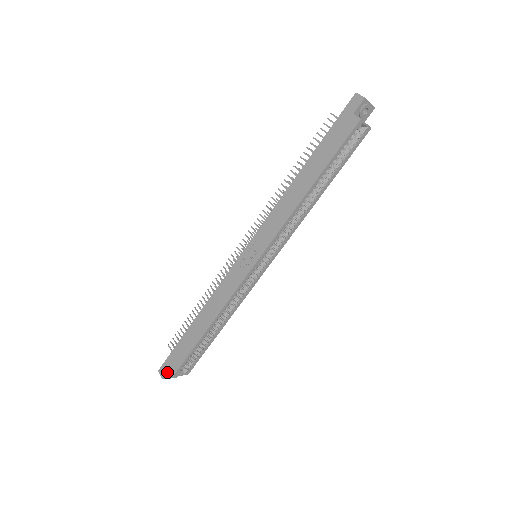
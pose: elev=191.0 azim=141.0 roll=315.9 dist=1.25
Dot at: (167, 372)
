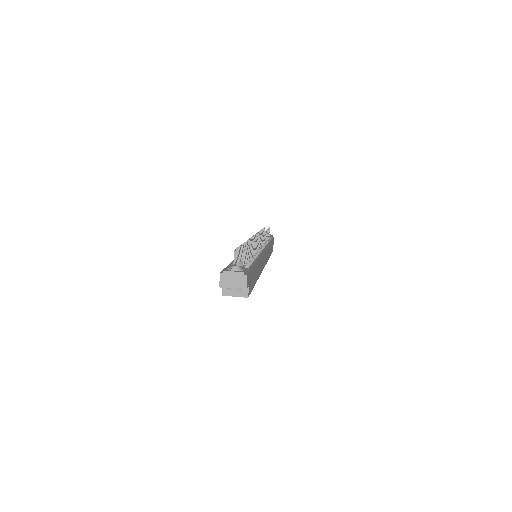
Dot at: occluded
